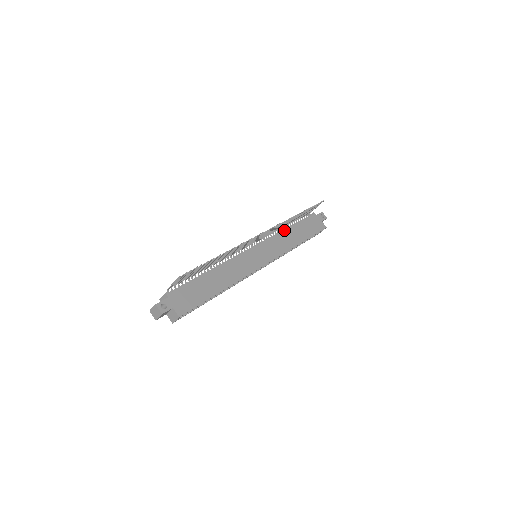
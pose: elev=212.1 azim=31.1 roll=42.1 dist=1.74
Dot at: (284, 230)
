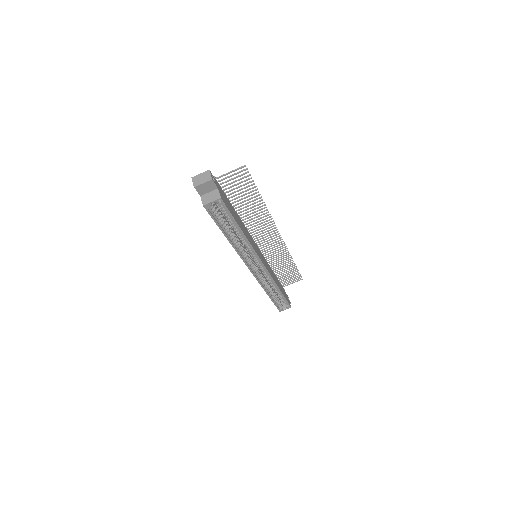
Dot at: occluded
